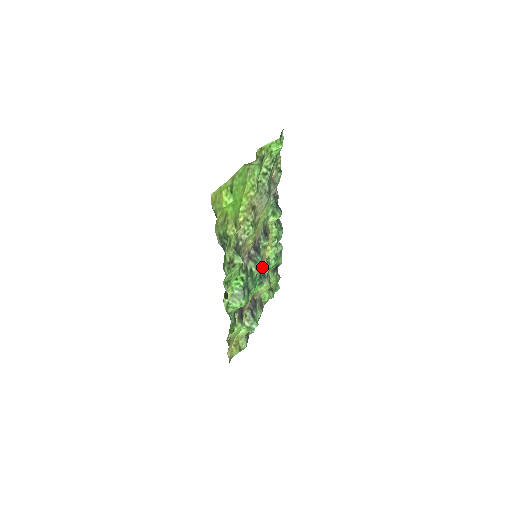
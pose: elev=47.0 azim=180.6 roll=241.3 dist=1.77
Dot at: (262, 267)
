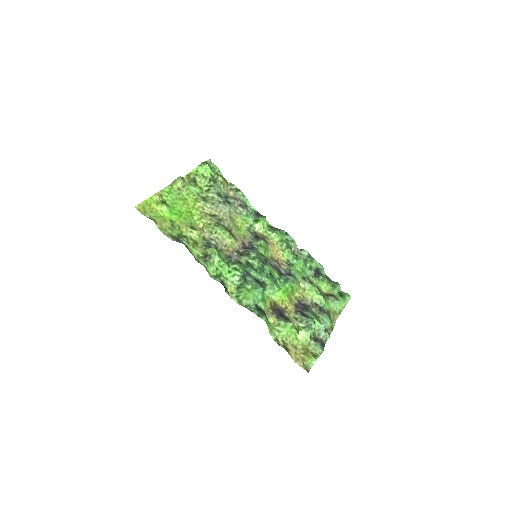
Dot at: (284, 270)
